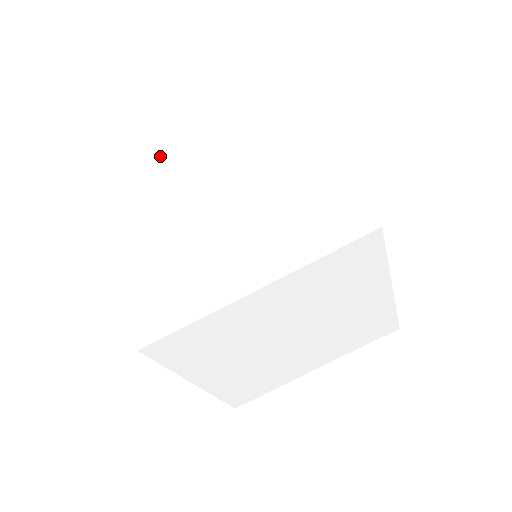
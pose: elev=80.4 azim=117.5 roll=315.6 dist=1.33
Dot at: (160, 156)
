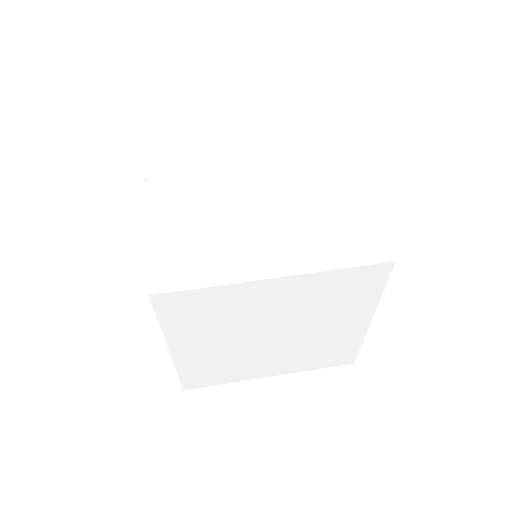
Dot at: occluded
